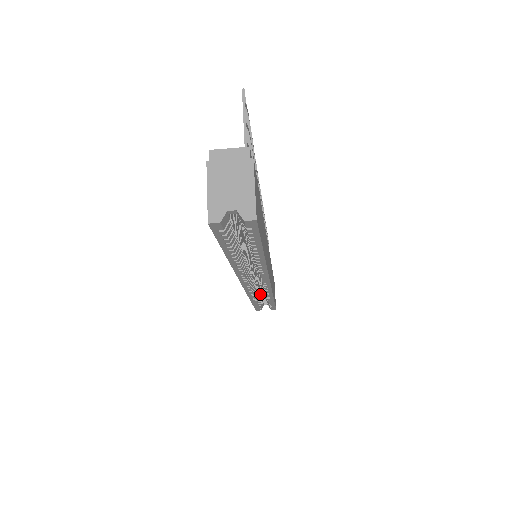
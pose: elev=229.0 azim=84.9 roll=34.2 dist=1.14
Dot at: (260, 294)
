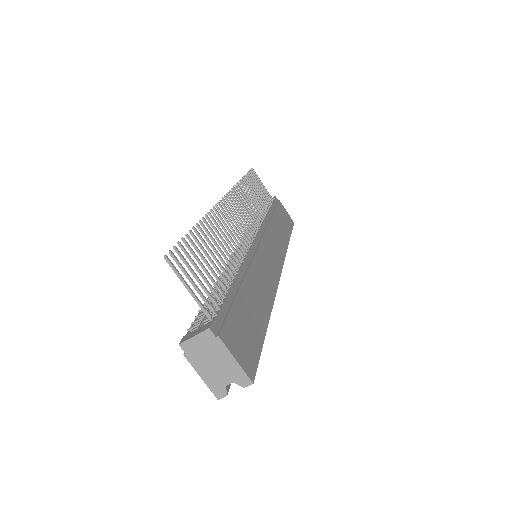
Dot at: occluded
